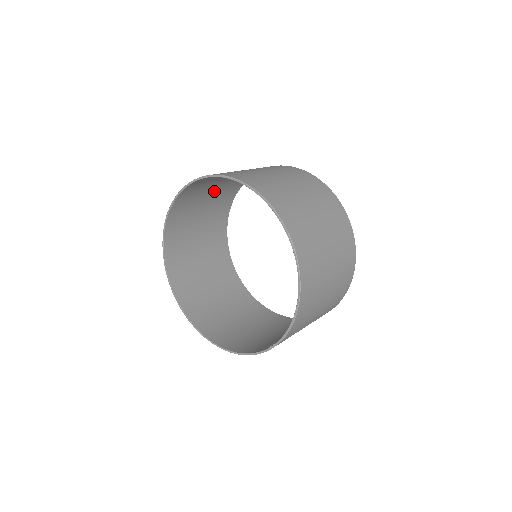
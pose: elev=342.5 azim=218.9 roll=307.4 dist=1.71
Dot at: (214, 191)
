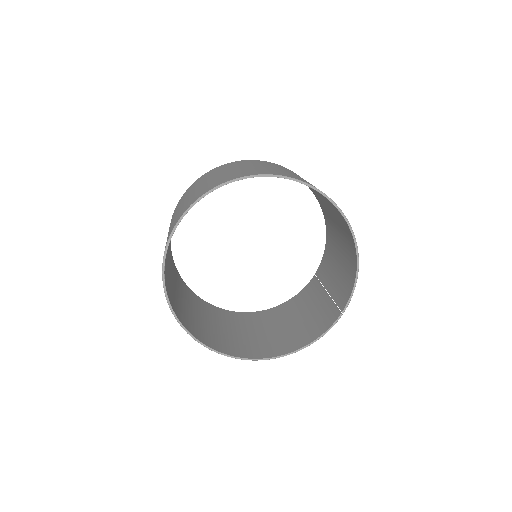
Dot at: occluded
